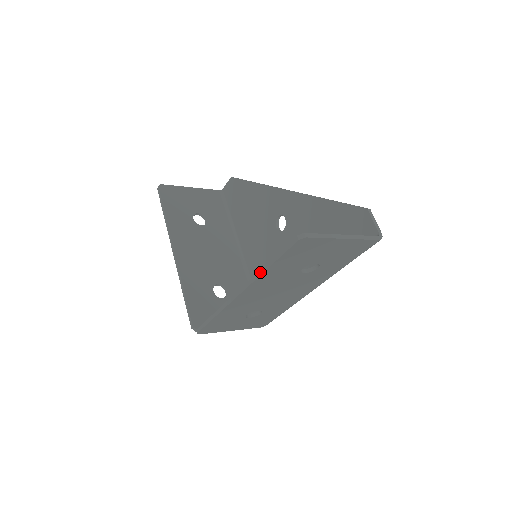
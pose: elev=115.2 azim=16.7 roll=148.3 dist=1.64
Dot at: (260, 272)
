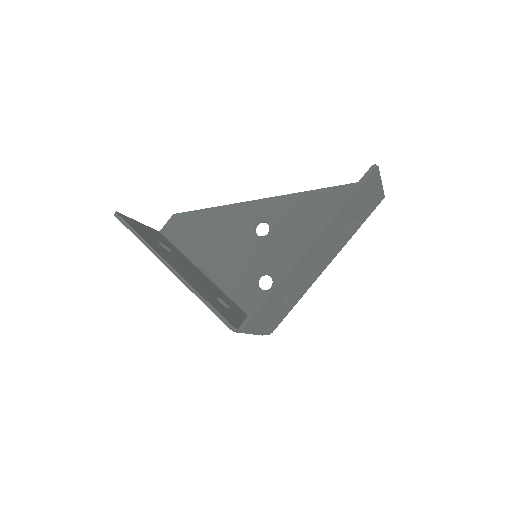
Dot at: (333, 215)
